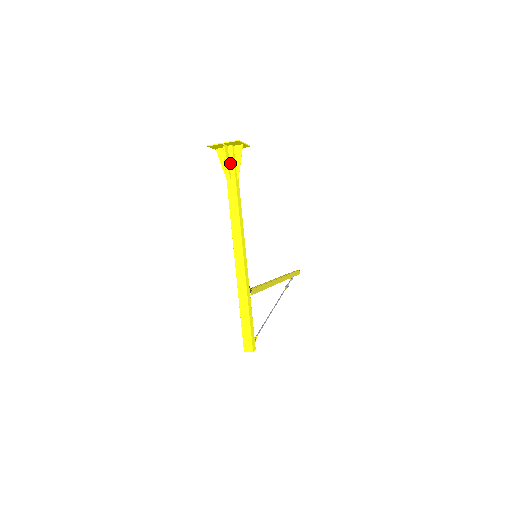
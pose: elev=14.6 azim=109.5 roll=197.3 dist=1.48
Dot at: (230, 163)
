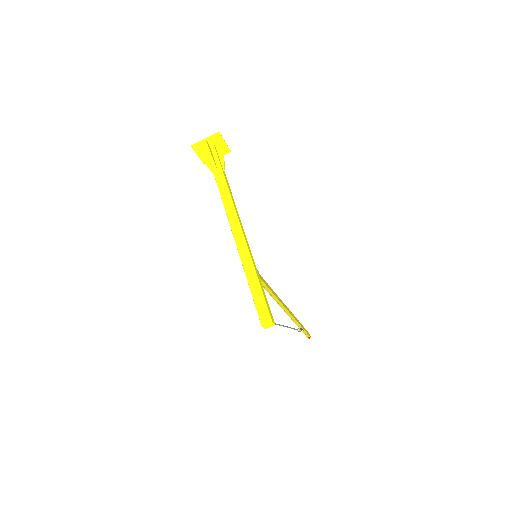
Dot at: (214, 158)
